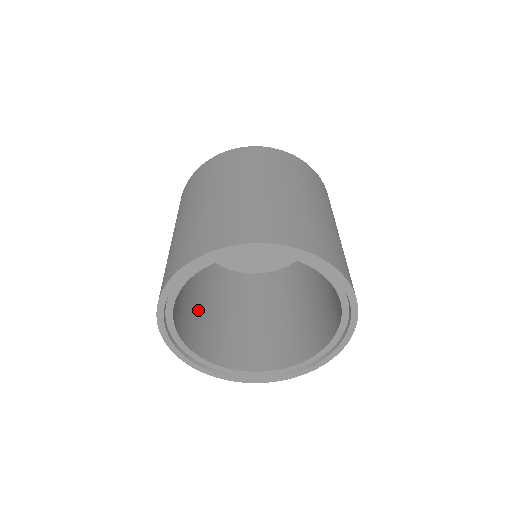
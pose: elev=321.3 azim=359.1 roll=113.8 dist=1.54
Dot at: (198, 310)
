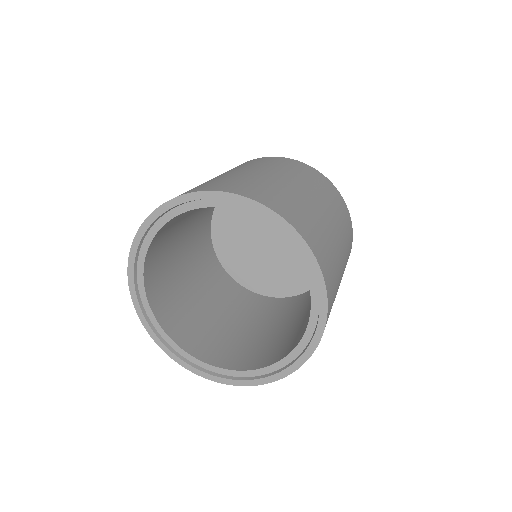
Dot at: (173, 256)
